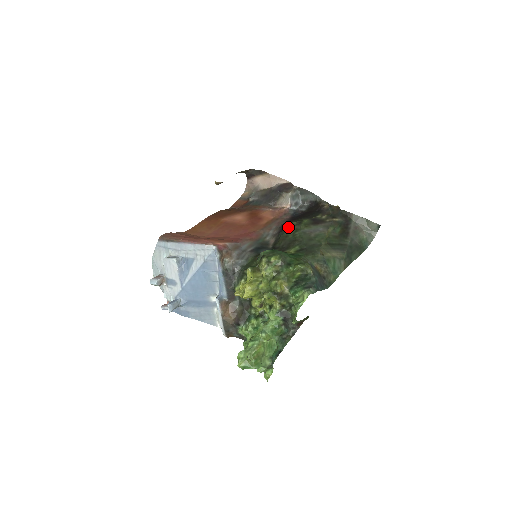
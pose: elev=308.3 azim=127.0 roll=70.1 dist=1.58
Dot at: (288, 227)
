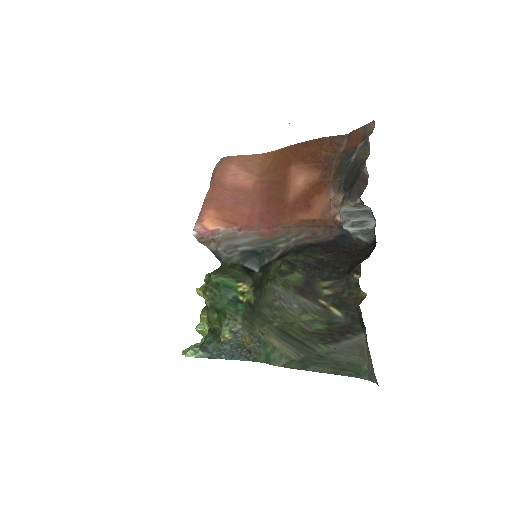
Dot at: (276, 264)
